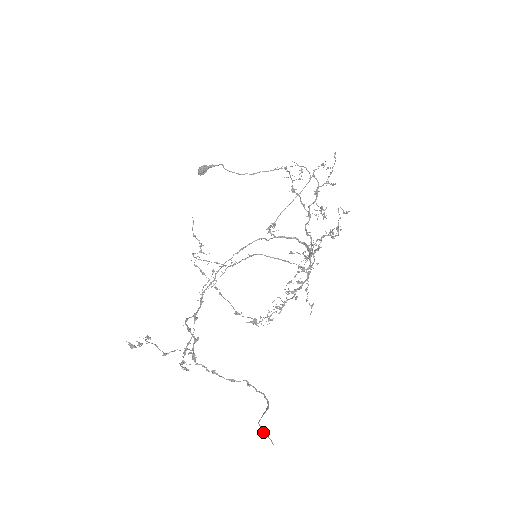
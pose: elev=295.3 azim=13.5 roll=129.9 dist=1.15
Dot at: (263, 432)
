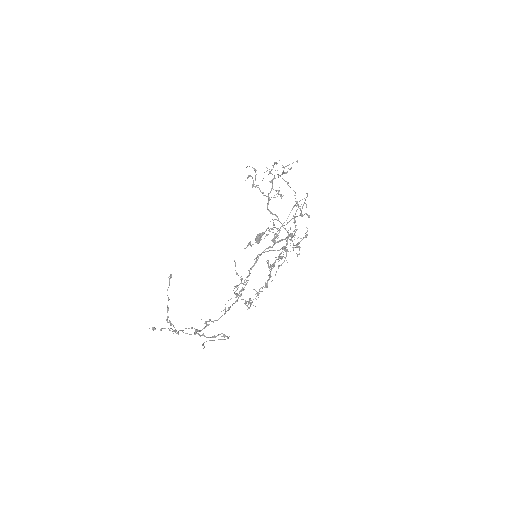
Dot at: occluded
